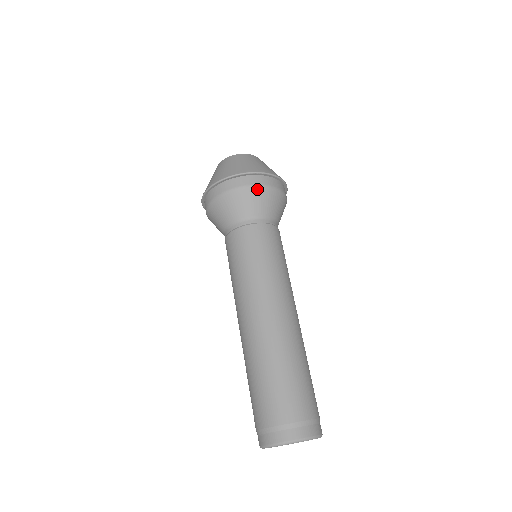
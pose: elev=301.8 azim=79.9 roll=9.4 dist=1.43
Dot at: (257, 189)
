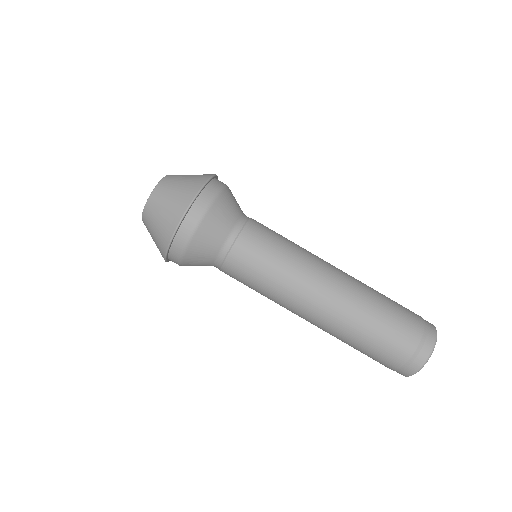
Dot at: (222, 194)
